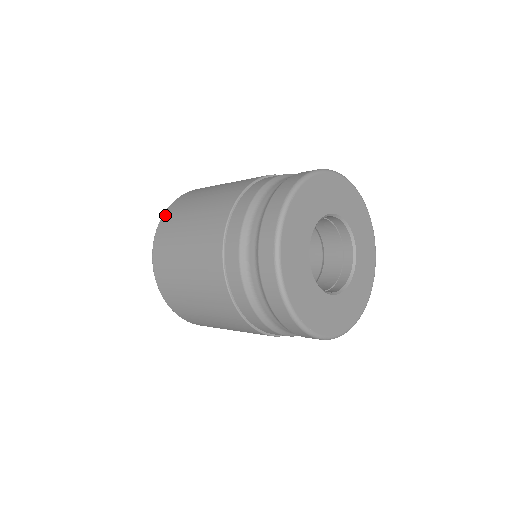
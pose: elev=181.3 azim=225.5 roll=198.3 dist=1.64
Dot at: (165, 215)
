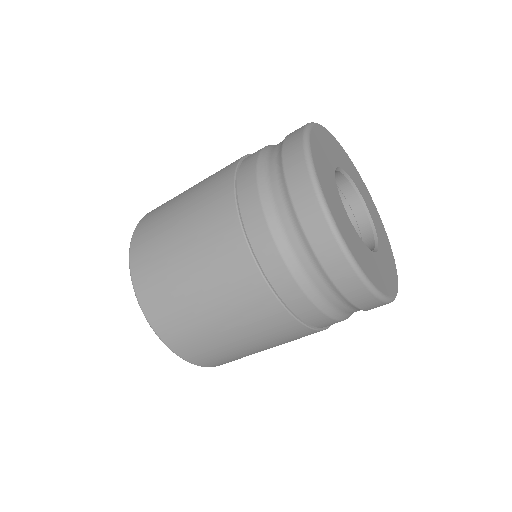
Dot at: (135, 275)
